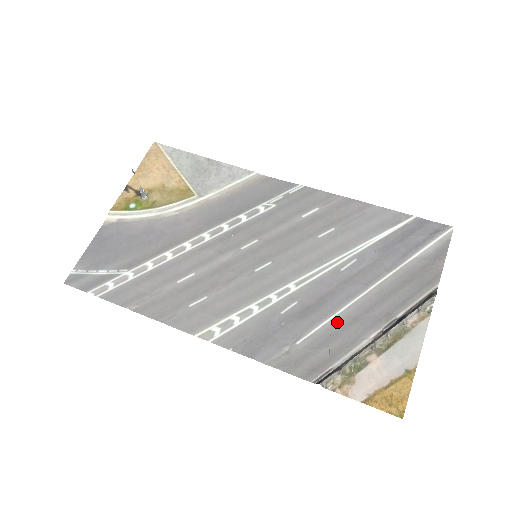
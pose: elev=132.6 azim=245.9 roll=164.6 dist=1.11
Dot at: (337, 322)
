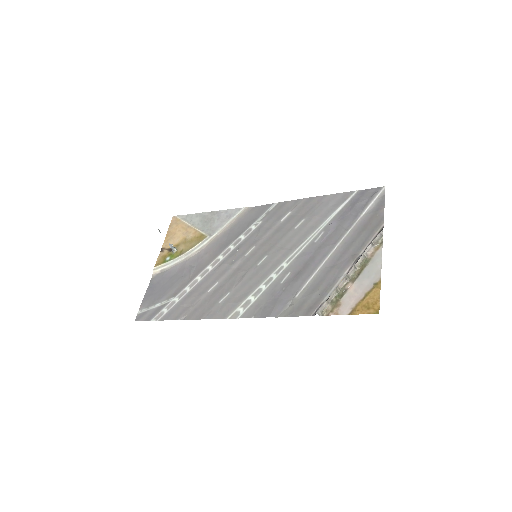
Dot at: (320, 274)
